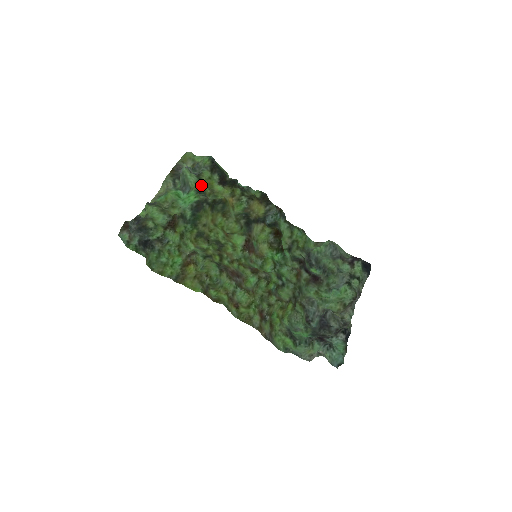
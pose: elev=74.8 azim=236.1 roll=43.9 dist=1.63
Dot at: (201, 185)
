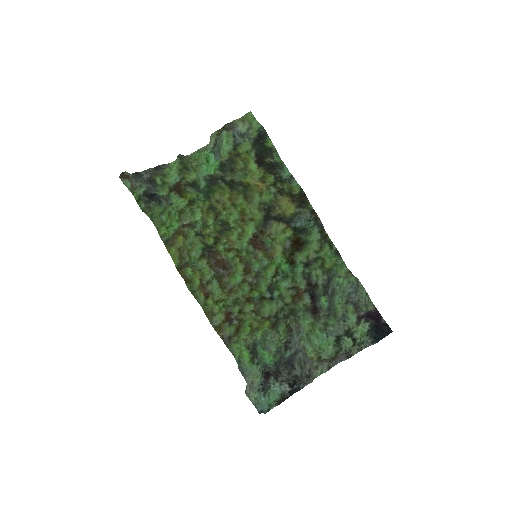
Dot at: (232, 157)
